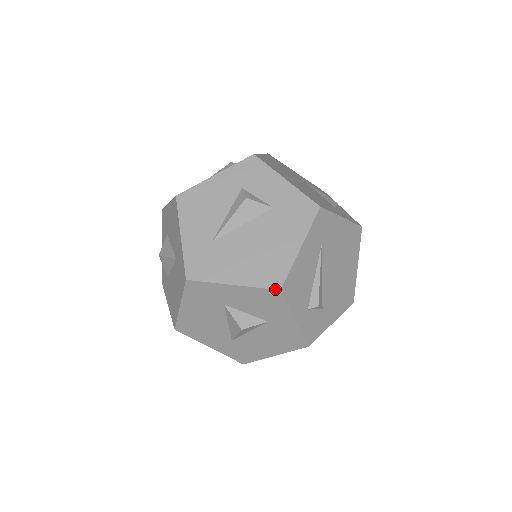
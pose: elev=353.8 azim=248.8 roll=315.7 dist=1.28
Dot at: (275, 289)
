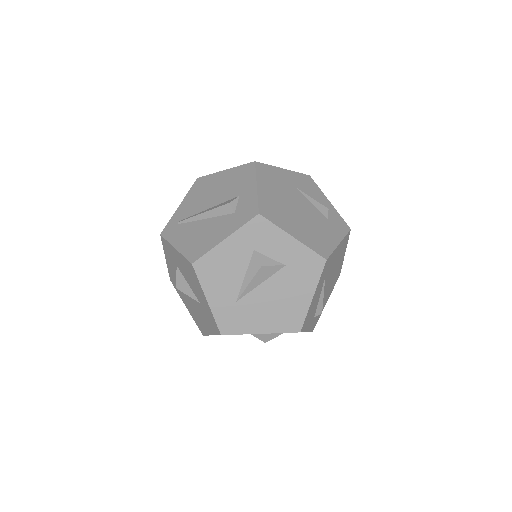
Dot at: (296, 332)
